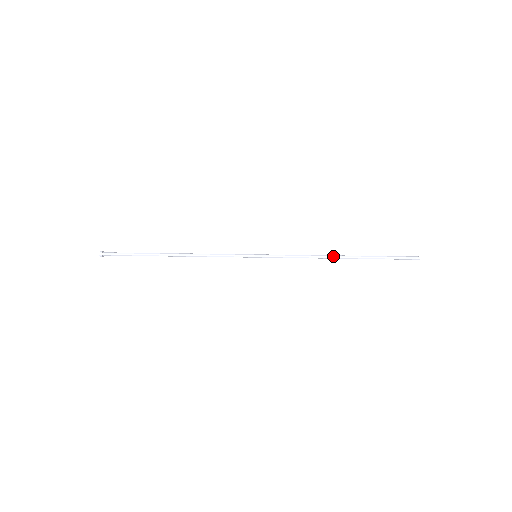
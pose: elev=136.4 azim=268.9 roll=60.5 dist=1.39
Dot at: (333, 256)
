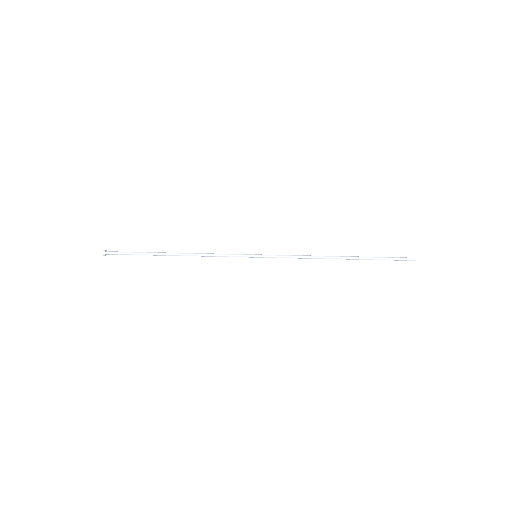
Dot at: (331, 257)
